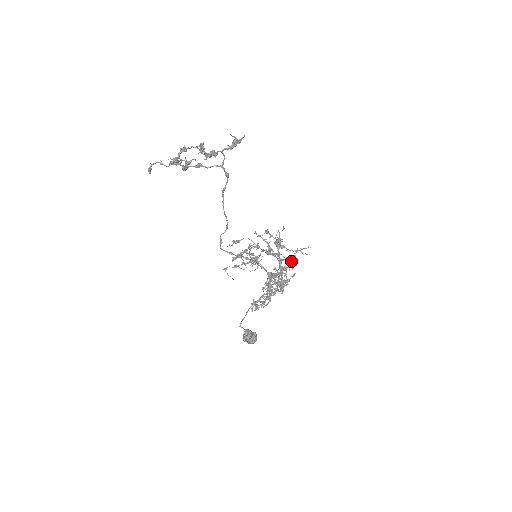
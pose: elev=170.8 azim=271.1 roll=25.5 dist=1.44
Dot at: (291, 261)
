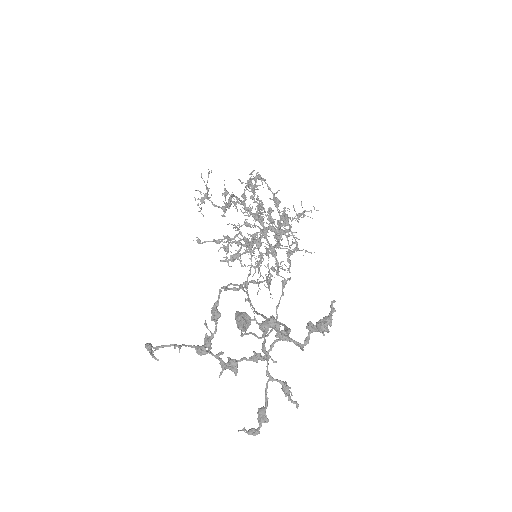
Dot at: occluded
